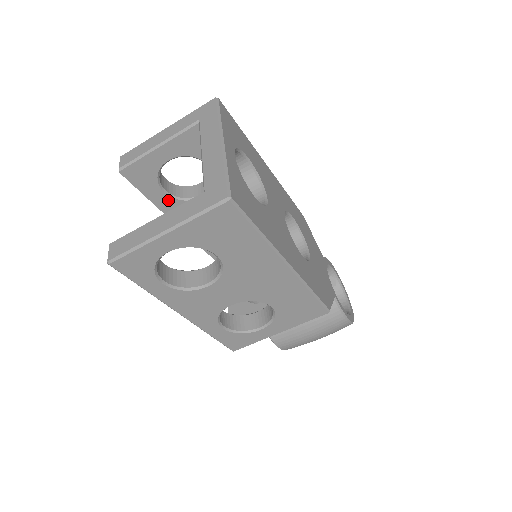
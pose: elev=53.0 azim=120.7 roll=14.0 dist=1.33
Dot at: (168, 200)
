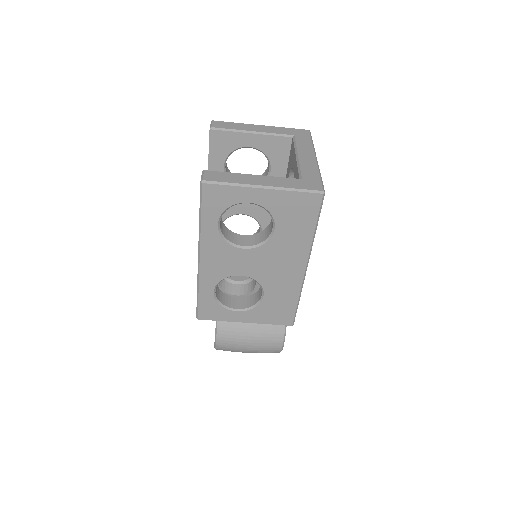
Dot at: occluded
